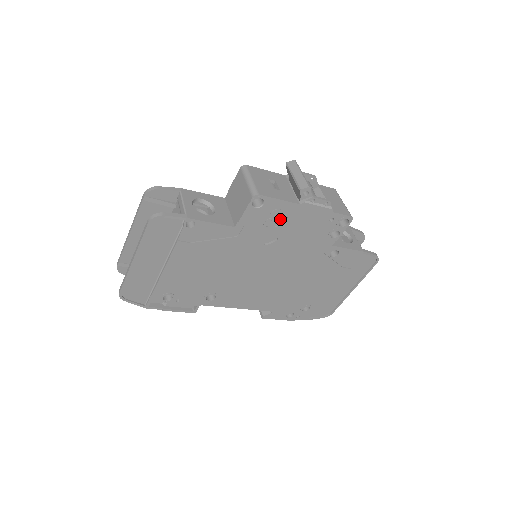
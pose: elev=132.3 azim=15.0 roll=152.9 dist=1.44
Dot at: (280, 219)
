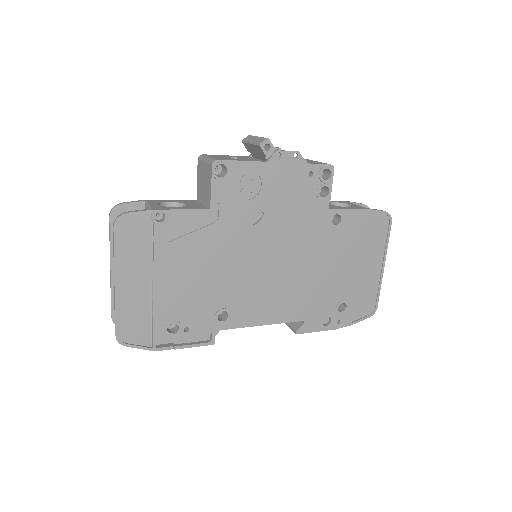
Dot at: (255, 187)
